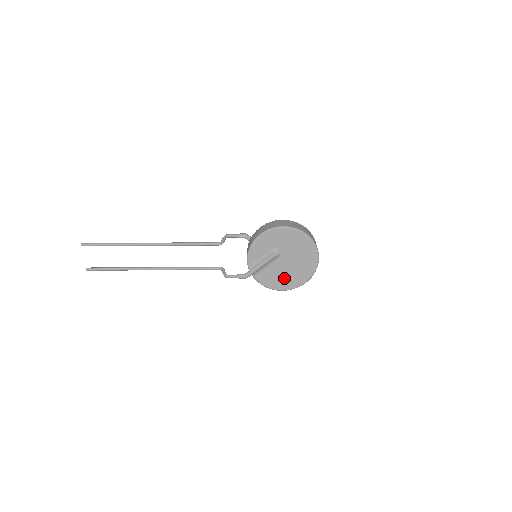
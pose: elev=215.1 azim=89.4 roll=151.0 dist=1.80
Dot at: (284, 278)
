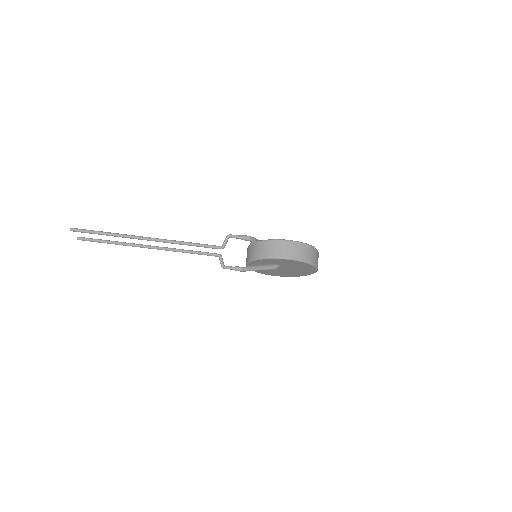
Dot at: (279, 273)
